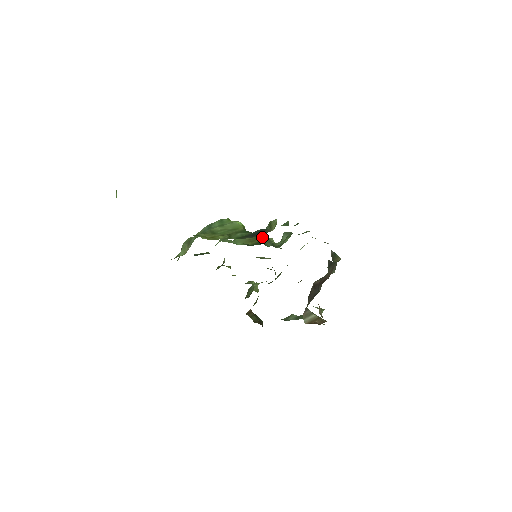
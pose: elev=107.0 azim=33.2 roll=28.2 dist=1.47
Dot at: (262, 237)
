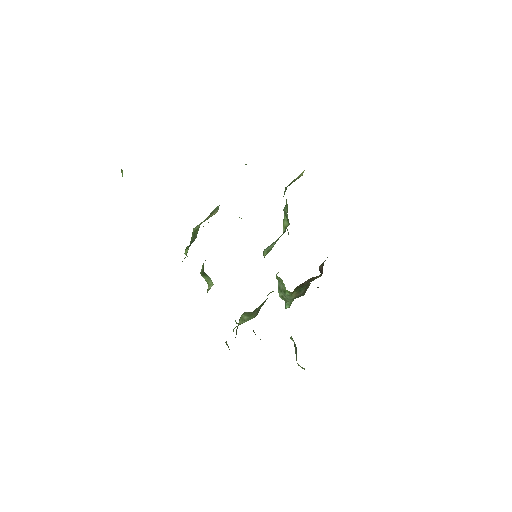
Dot at: occluded
